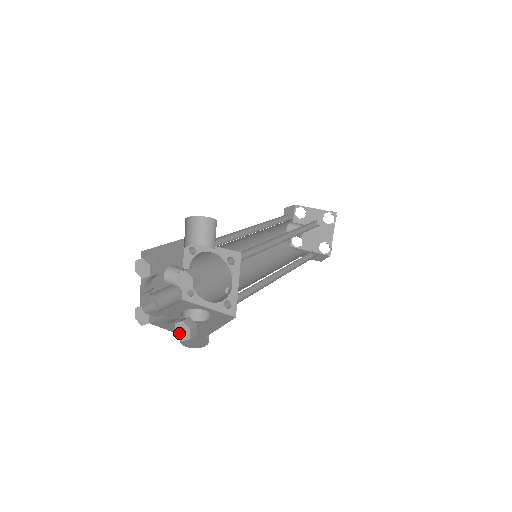
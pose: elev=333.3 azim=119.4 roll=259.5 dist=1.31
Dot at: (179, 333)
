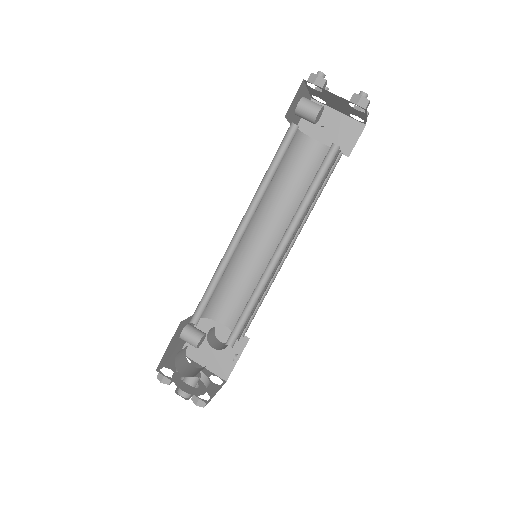
Dot at: occluded
